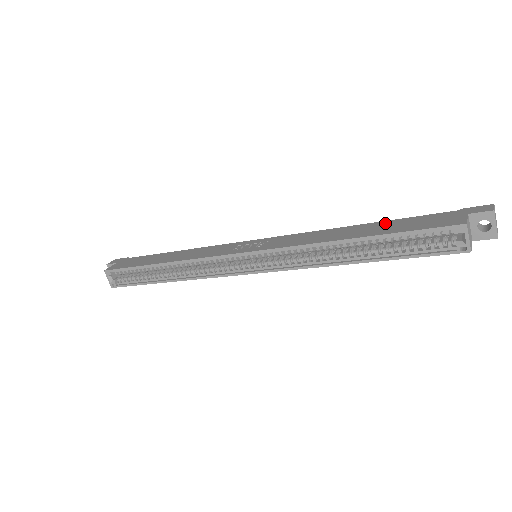
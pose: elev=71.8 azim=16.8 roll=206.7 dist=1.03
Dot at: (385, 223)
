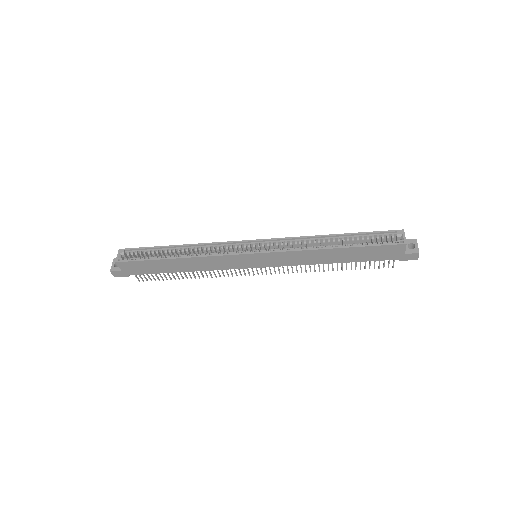
Dot at: occluded
